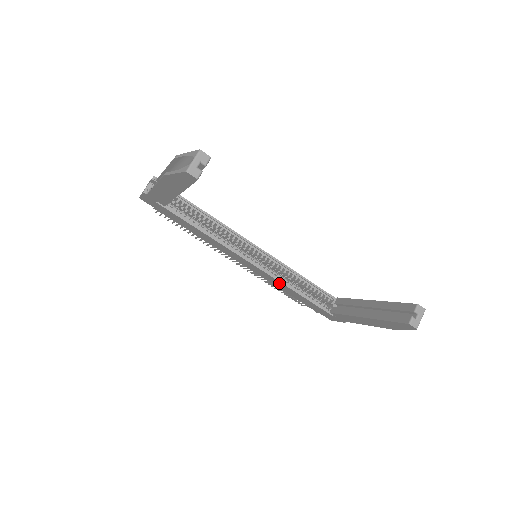
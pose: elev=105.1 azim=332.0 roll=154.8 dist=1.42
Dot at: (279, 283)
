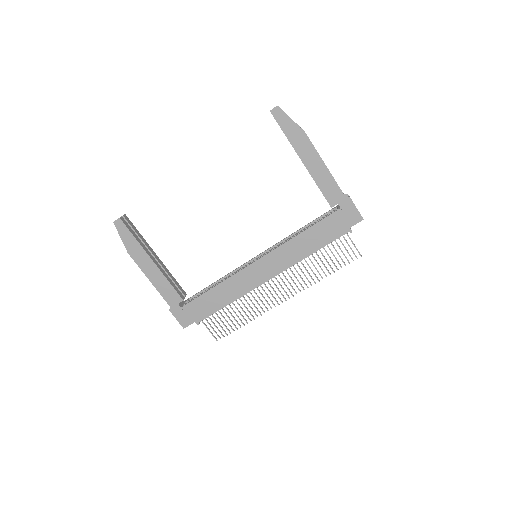
Dot at: (289, 247)
